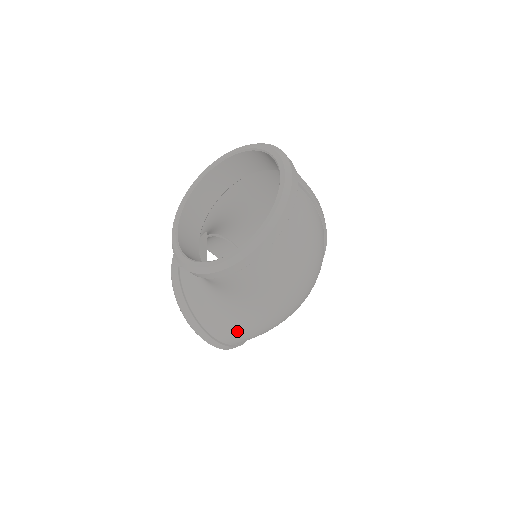
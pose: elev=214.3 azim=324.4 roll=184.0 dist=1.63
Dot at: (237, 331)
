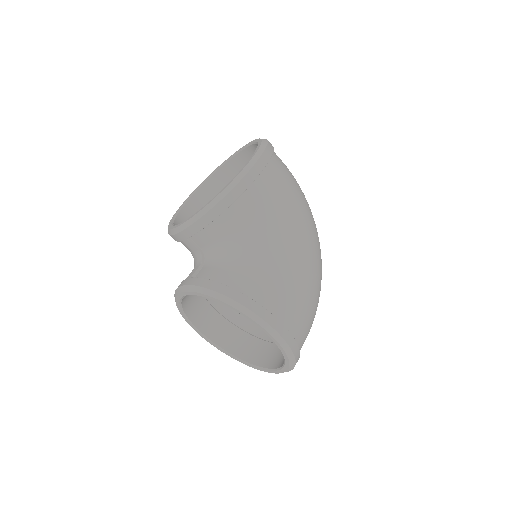
Dot at: (288, 293)
